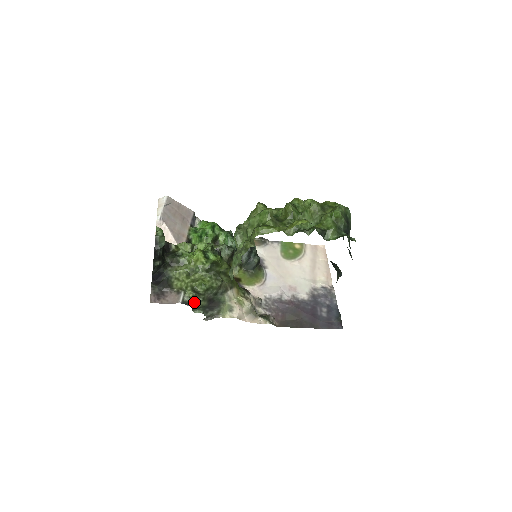
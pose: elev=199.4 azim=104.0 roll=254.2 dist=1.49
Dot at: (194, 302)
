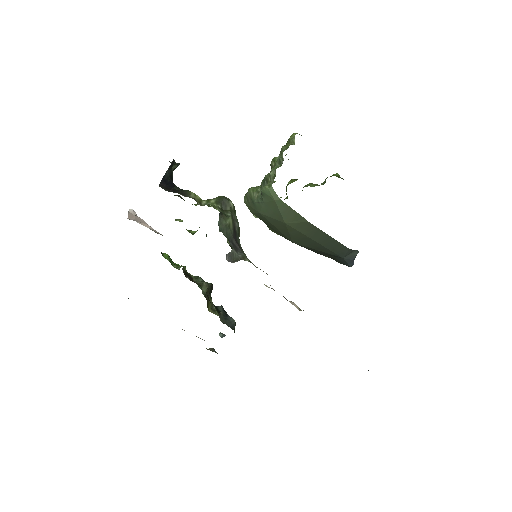
Dot at: (221, 213)
